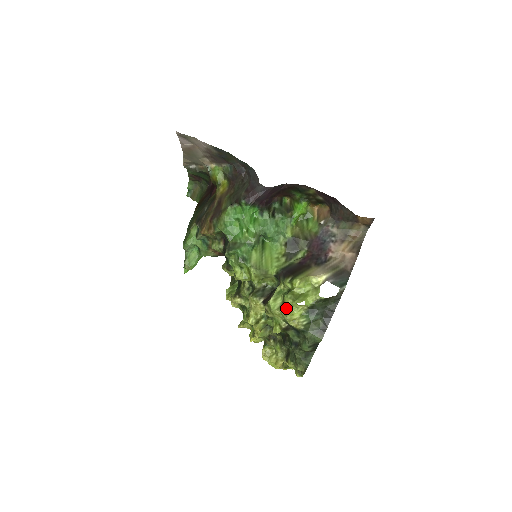
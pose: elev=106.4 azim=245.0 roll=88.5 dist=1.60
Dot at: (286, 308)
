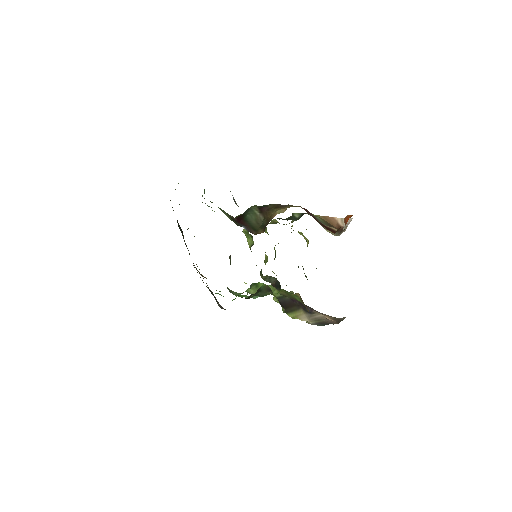
Dot at: occluded
